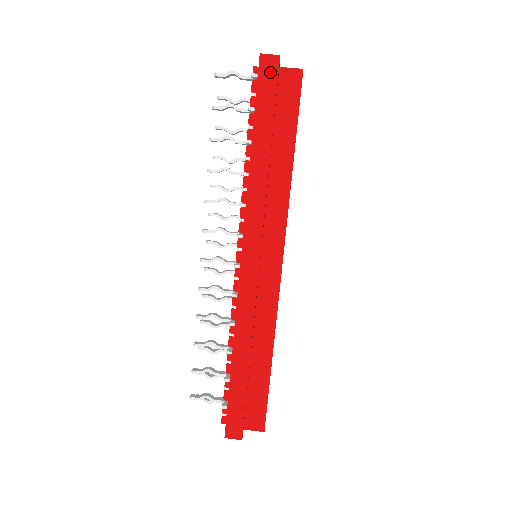
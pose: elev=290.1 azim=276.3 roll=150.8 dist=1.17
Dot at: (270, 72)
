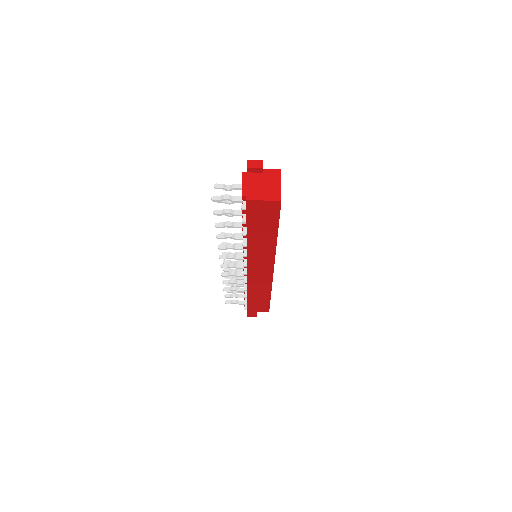
Dot at: (256, 208)
